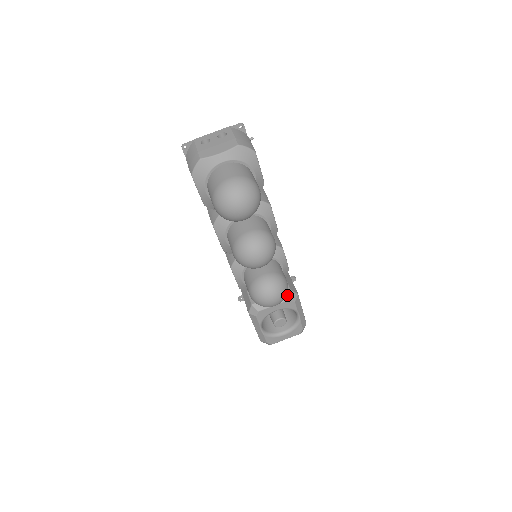
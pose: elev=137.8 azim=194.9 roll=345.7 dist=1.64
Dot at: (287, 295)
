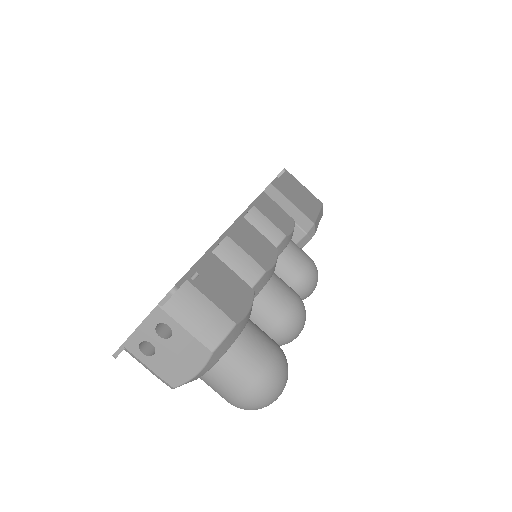
Dot at: (305, 239)
